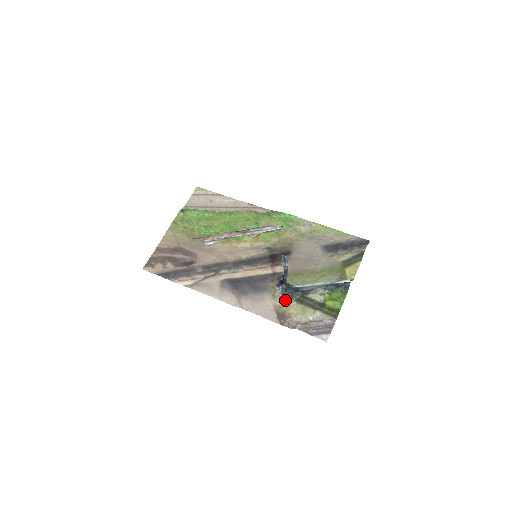
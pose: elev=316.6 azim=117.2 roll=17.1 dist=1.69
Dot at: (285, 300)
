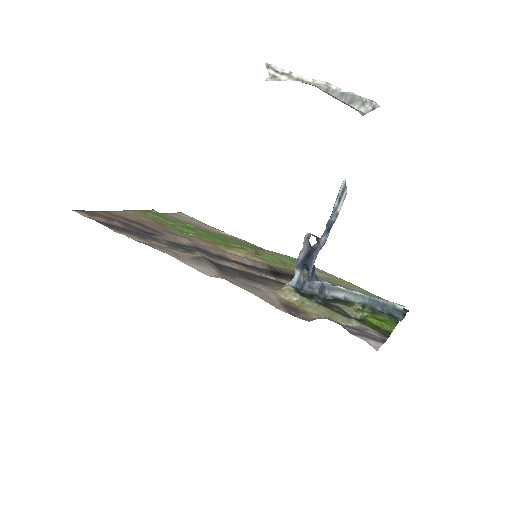
Dot at: (298, 298)
